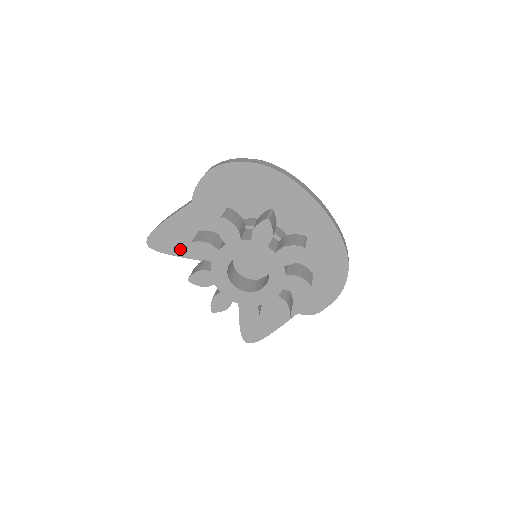
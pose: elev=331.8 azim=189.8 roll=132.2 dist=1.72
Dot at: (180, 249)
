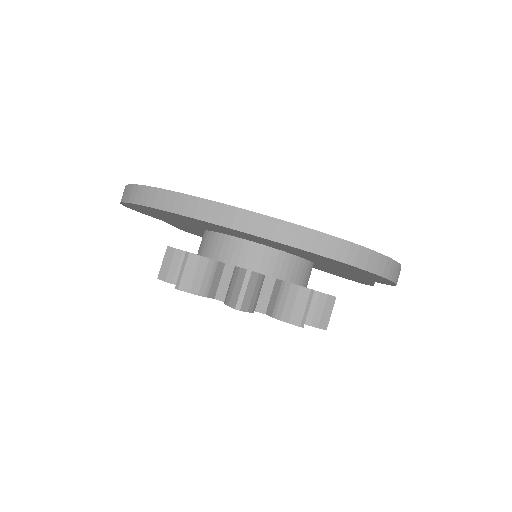
Dot at: occluded
